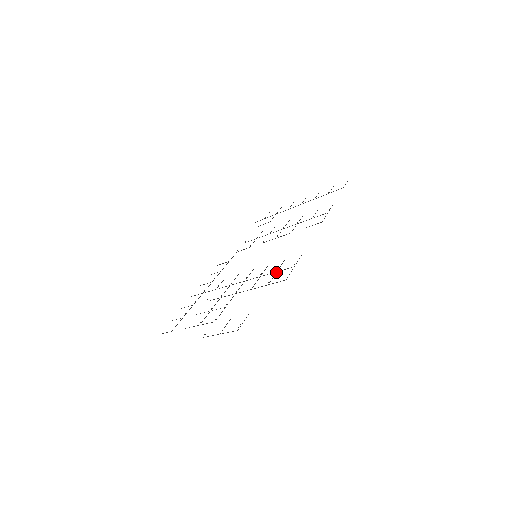
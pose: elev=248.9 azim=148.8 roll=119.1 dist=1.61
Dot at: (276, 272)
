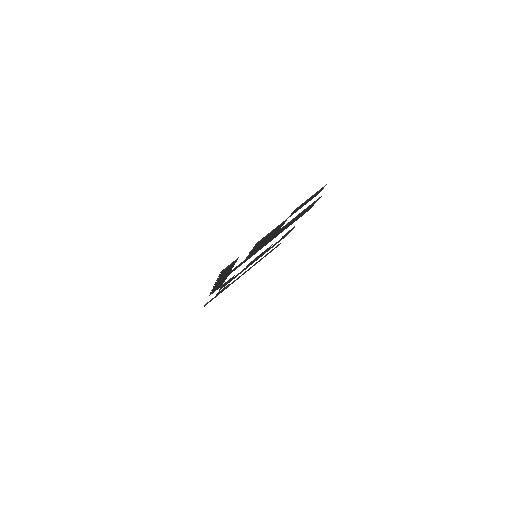
Dot at: (302, 213)
